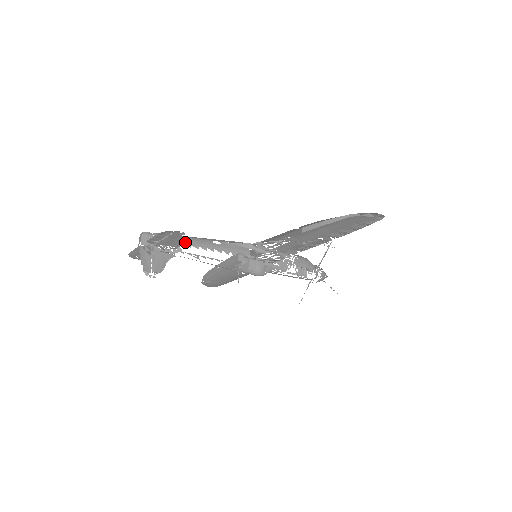
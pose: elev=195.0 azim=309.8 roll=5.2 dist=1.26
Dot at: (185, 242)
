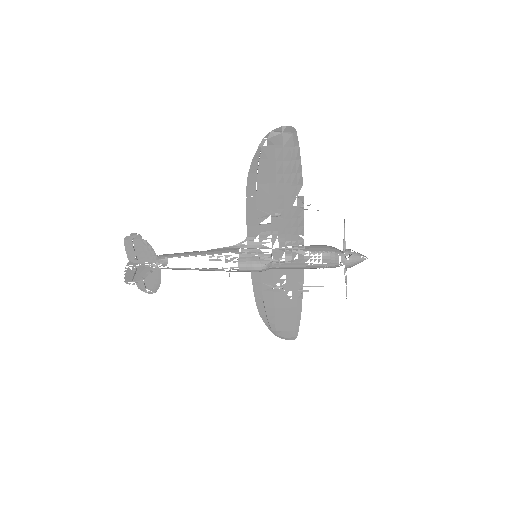
Dot at: (168, 256)
